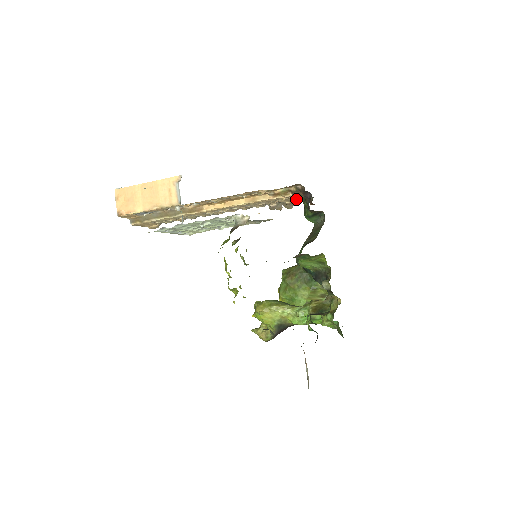
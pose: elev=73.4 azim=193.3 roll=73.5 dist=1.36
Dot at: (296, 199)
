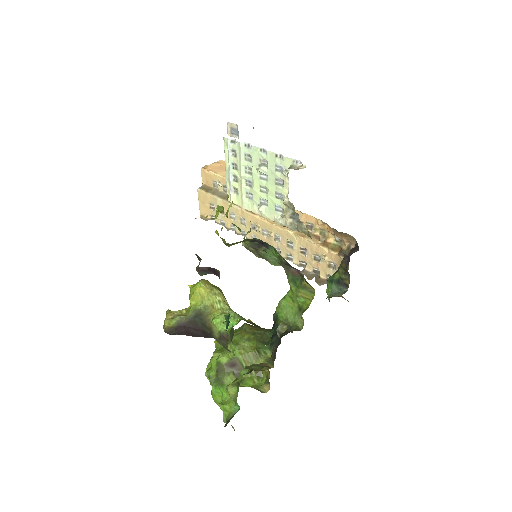
Dot at: occluded
